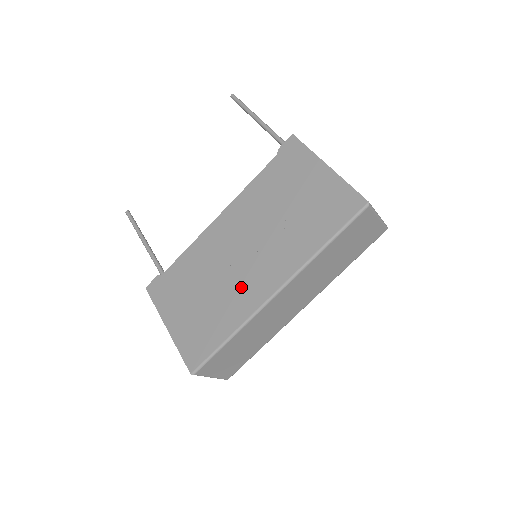
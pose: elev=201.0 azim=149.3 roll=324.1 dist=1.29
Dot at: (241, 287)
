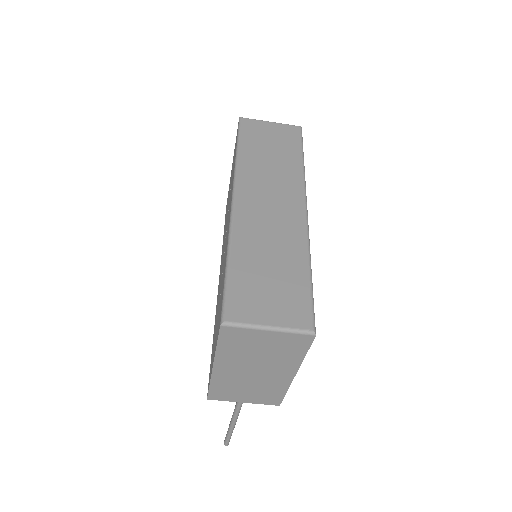
Dot at: (225, 247)
